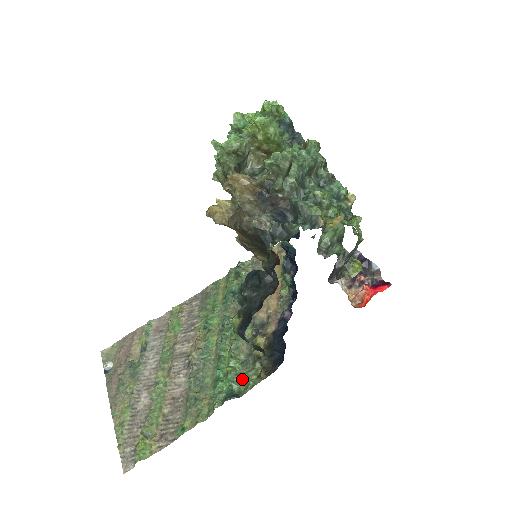
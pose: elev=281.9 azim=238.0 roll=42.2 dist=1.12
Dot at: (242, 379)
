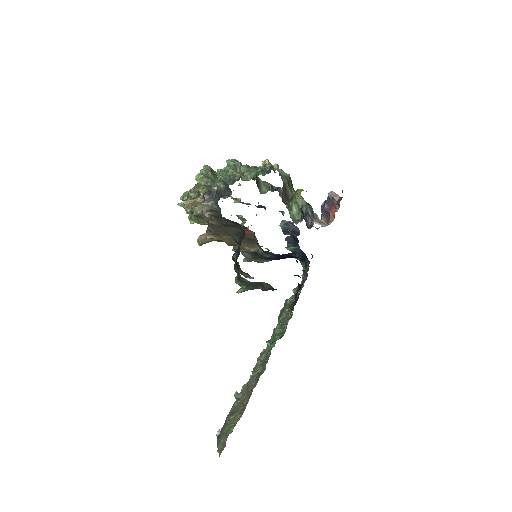
Dot at: (284, 331)
